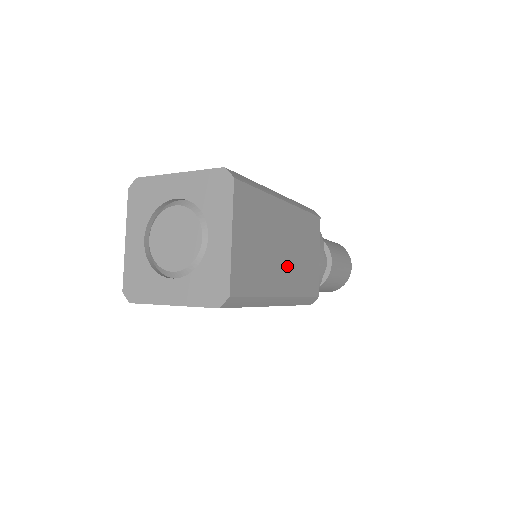
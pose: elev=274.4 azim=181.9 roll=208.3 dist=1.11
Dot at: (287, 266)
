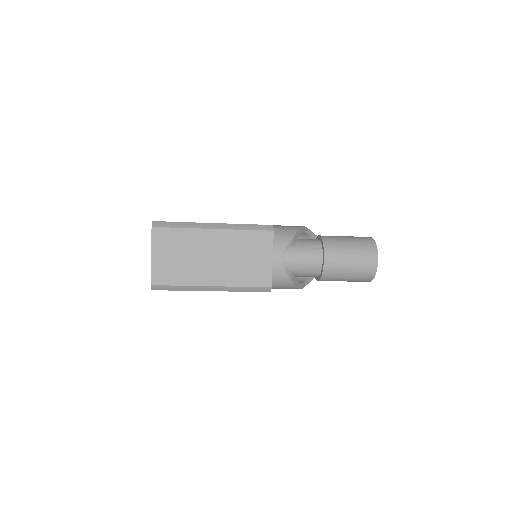
Dot at: (217, 268)
